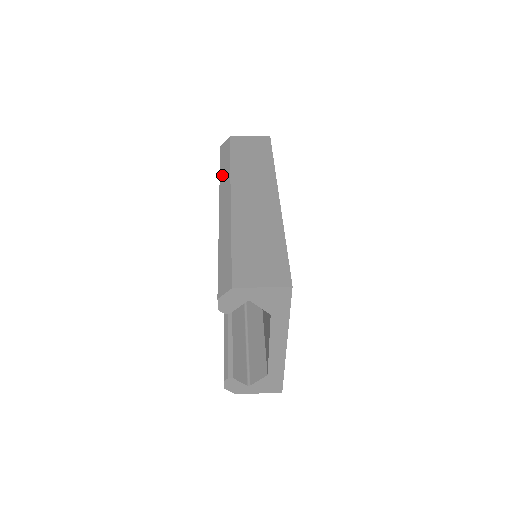
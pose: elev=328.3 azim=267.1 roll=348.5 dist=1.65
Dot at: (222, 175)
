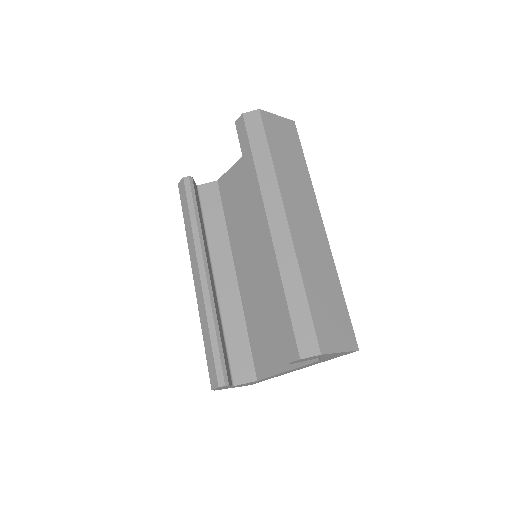
Dot at: (261, 172)
